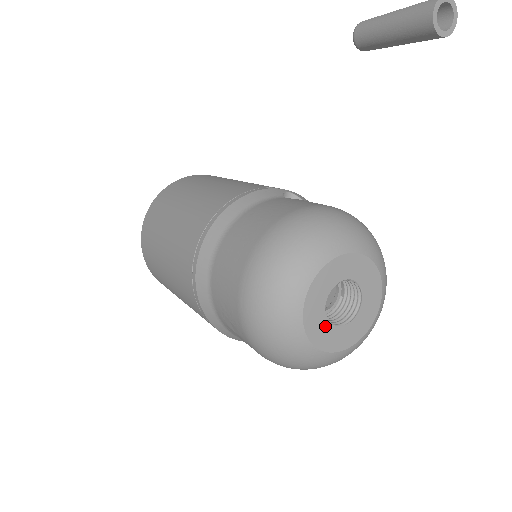
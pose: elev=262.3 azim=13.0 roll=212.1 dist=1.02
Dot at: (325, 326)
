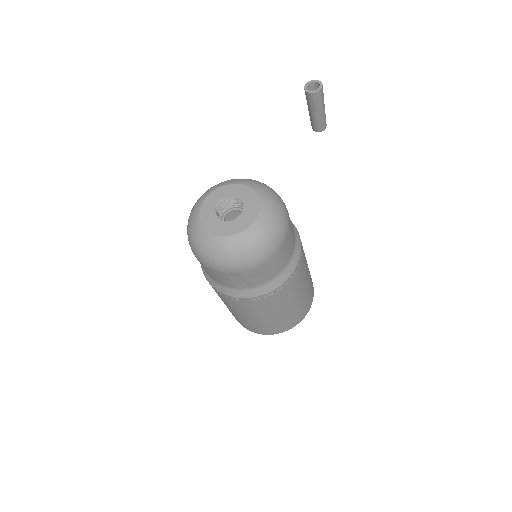
Dot at: (212, 216)
